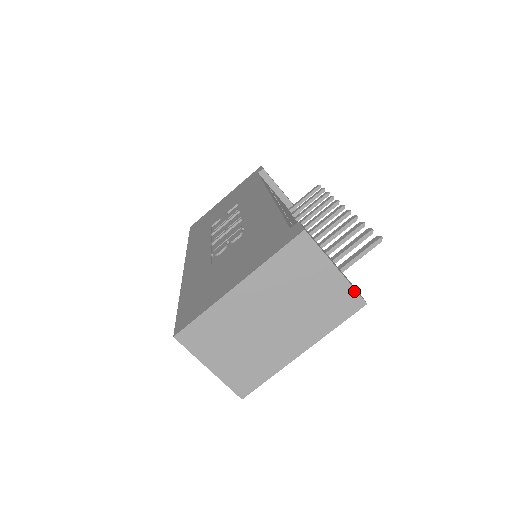
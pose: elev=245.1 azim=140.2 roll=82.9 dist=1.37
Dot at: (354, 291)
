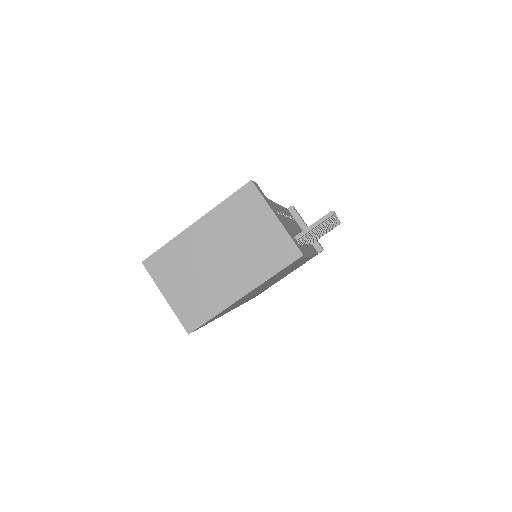
Dot at: (291, 241)
